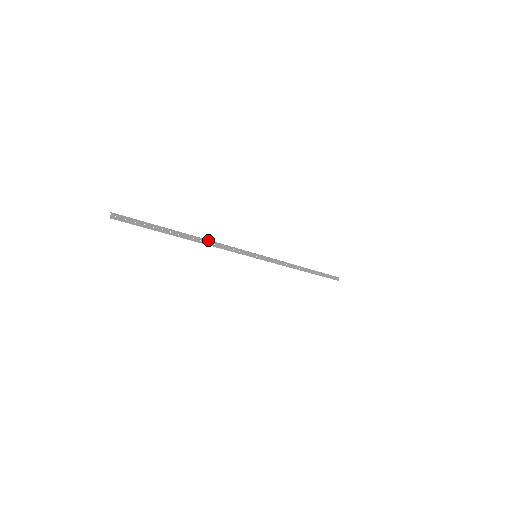
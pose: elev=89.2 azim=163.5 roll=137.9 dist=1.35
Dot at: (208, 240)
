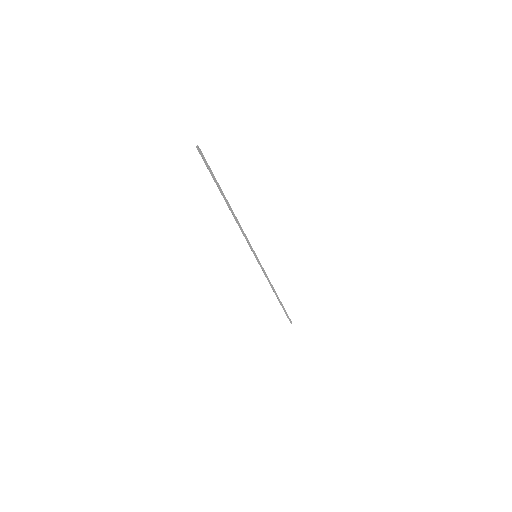
Dot at: (235, 217)
